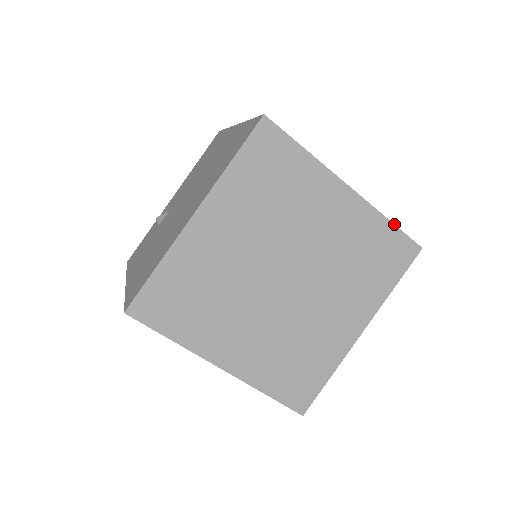
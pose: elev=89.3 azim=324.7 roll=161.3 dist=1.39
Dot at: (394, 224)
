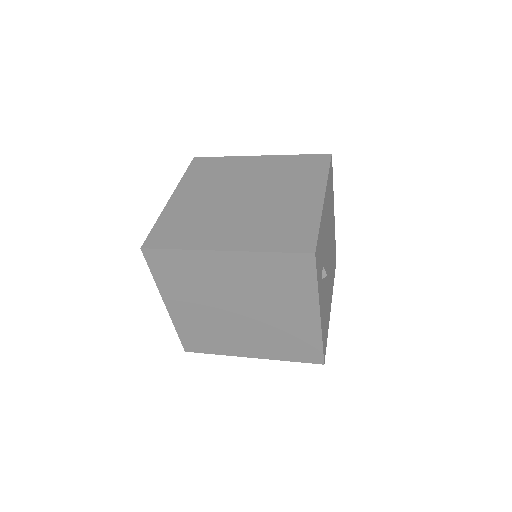
Dot at: (276, 252)
